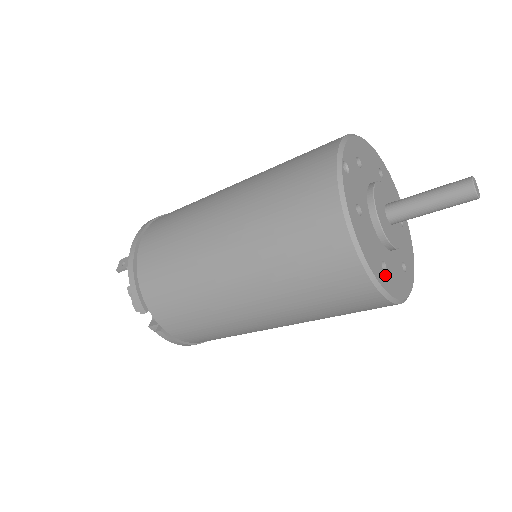
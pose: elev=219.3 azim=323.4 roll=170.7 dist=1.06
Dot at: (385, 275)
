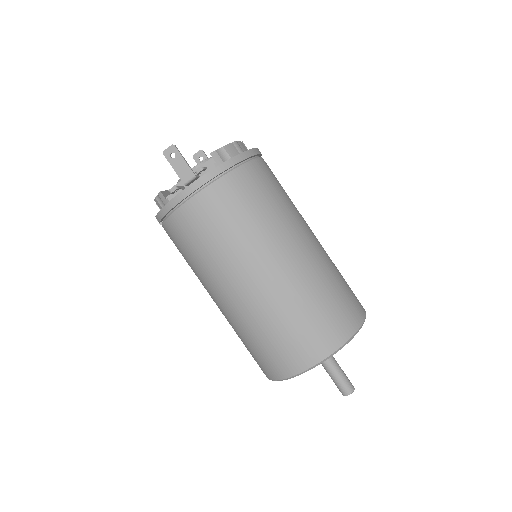
Dot at: occluded
